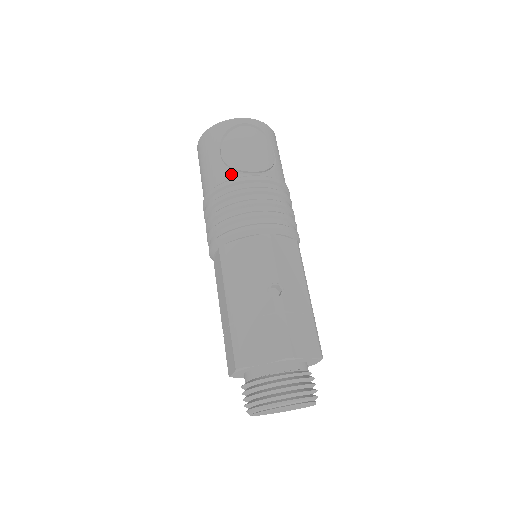
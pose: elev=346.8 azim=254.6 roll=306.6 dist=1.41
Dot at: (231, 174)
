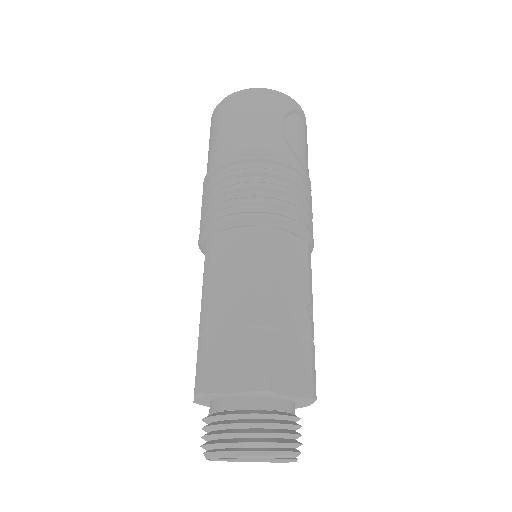
Dot at: (292, 156)
